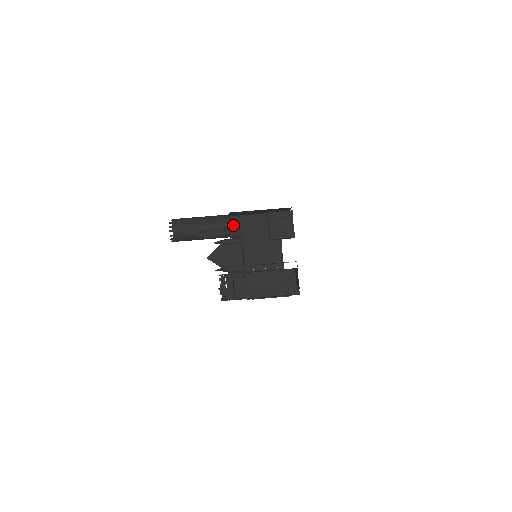
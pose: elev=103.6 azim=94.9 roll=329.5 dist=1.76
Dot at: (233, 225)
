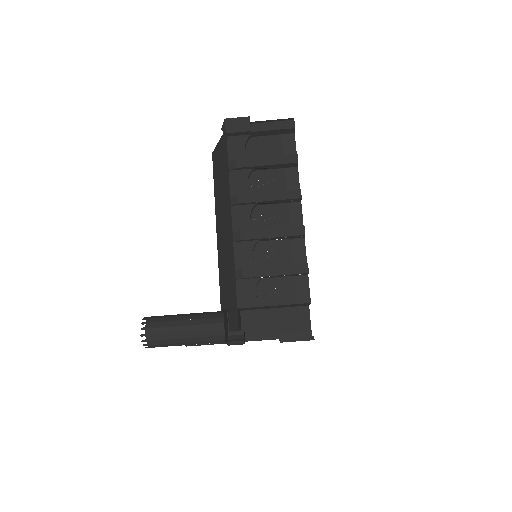
Dot at: (228, 310)
